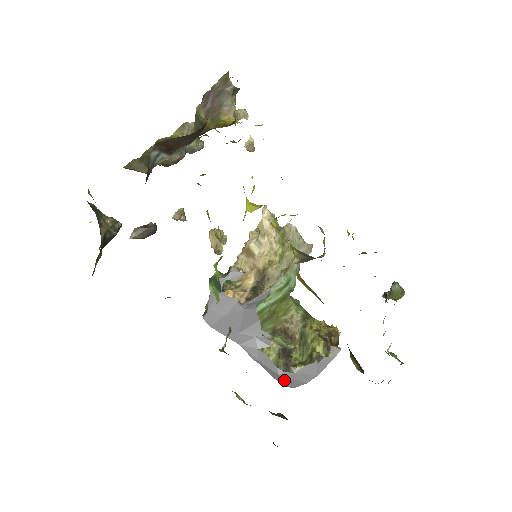
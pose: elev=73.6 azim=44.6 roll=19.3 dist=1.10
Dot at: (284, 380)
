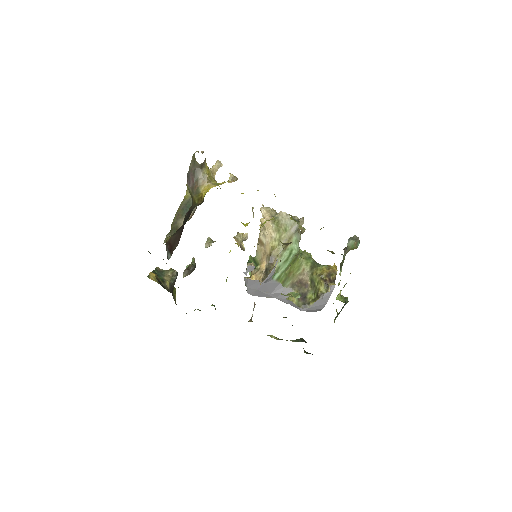
Dot at: (308, 311)
